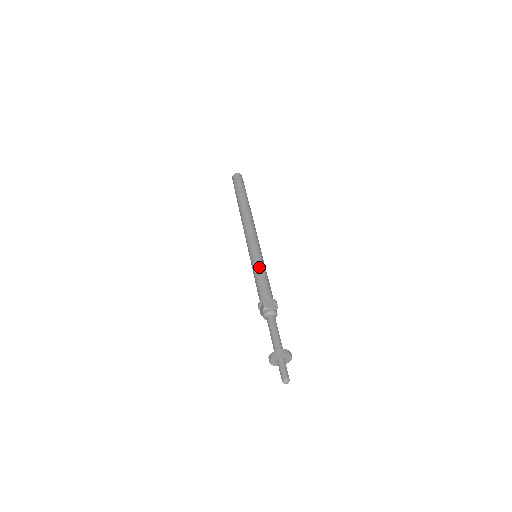
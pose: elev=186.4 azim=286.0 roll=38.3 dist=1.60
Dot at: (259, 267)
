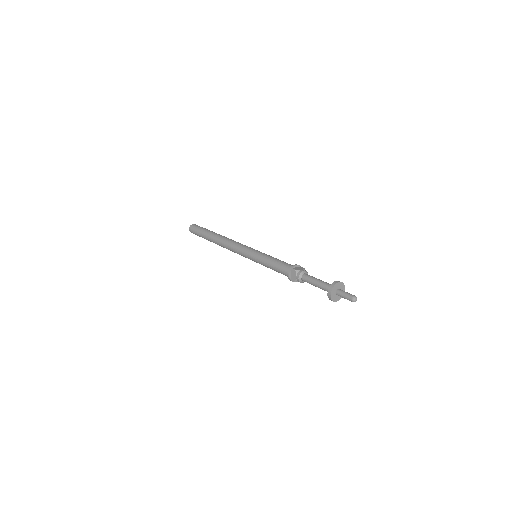
Dot at: (267, 256)
